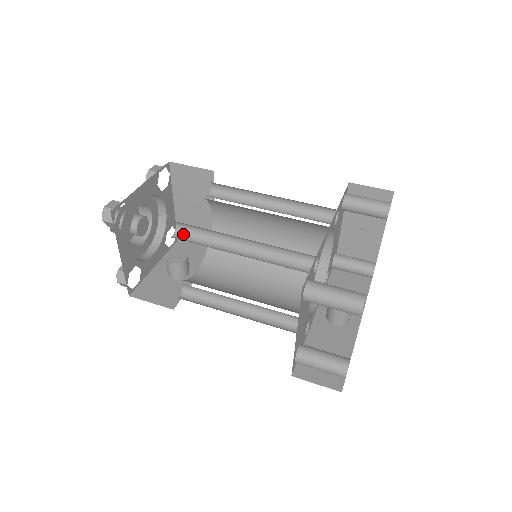
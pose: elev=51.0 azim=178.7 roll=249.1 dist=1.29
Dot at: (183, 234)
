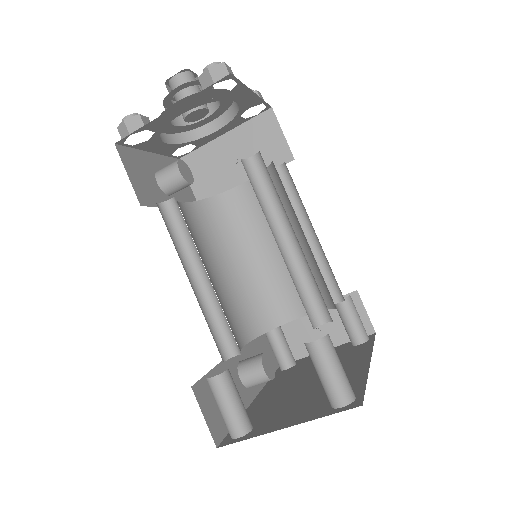
Dot at: (249, 169)
